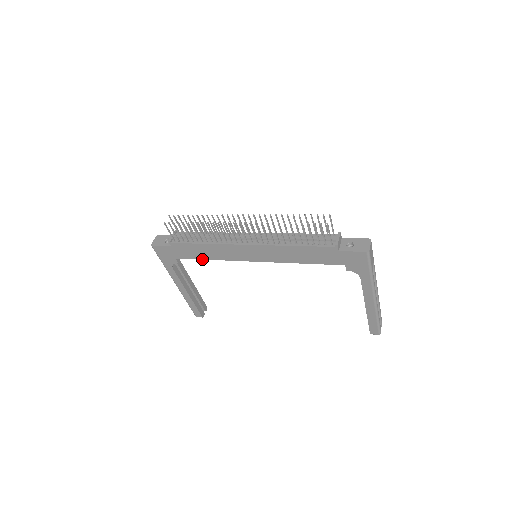
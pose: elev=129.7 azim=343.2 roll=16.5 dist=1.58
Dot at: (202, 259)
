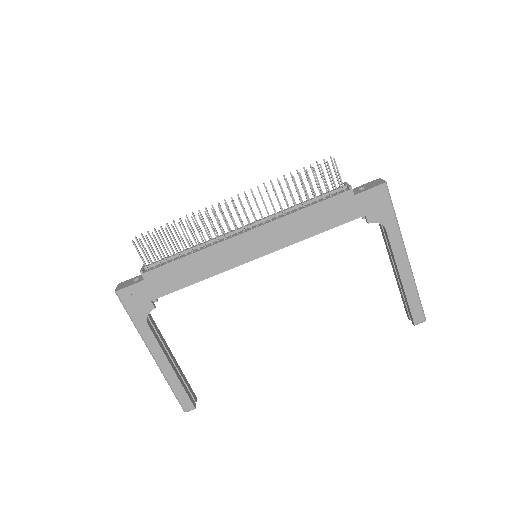
Dot at: (188, 285)
